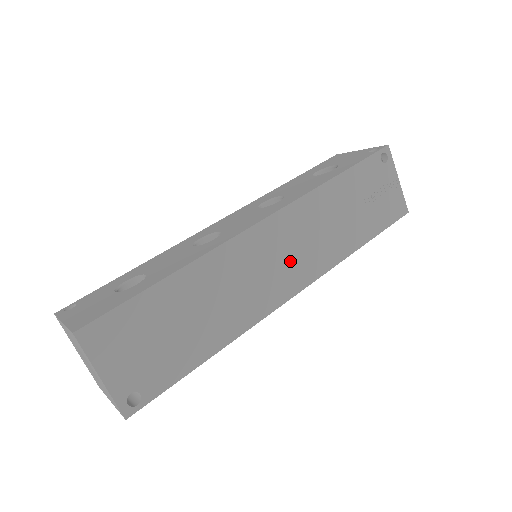
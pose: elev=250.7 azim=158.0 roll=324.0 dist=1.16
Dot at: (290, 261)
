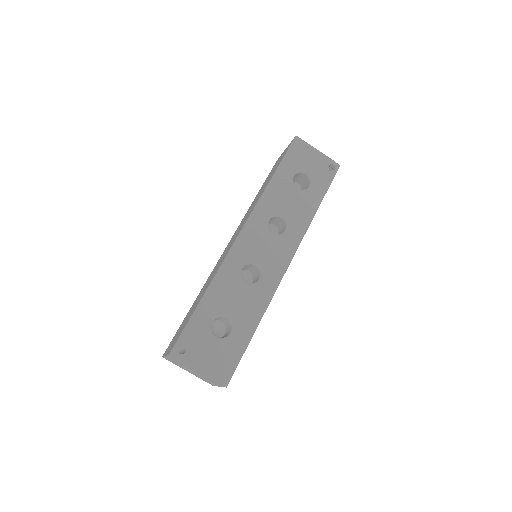
Dot at: occluded
